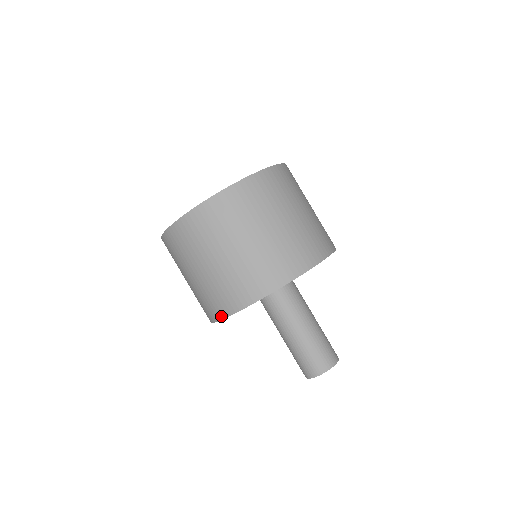
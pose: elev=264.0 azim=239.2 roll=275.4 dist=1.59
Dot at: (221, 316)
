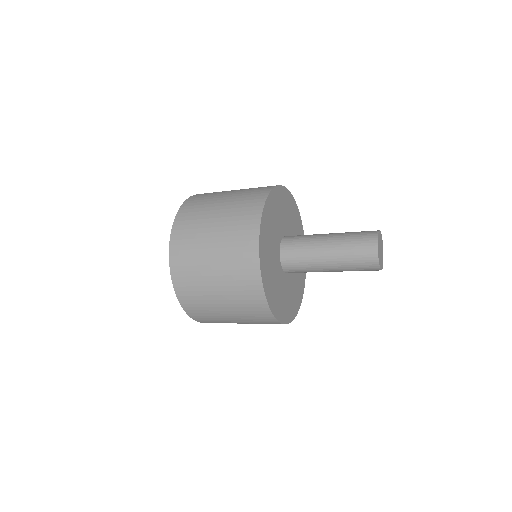
Dot at: (256, 267)
